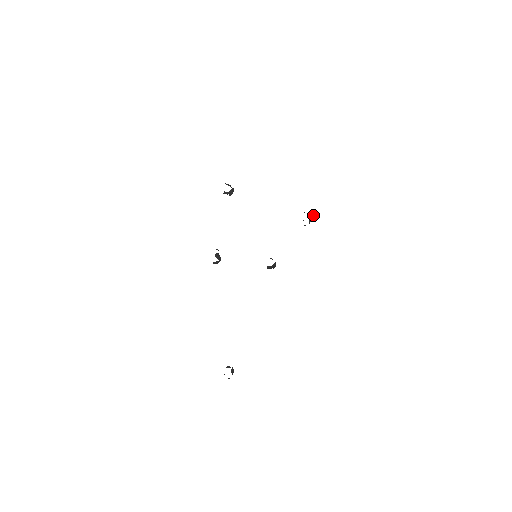
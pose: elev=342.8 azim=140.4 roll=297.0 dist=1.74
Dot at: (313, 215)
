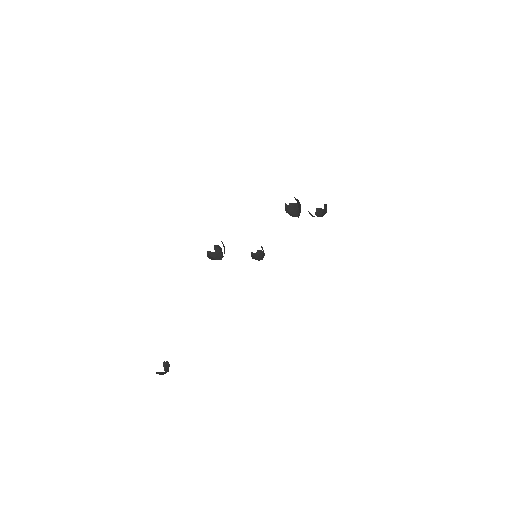
Dot at: (325, 207)
